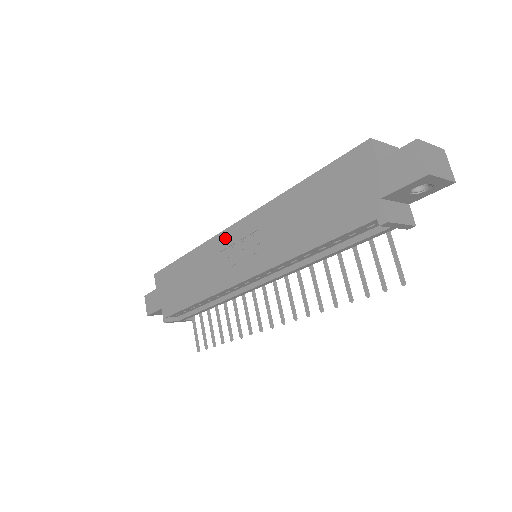
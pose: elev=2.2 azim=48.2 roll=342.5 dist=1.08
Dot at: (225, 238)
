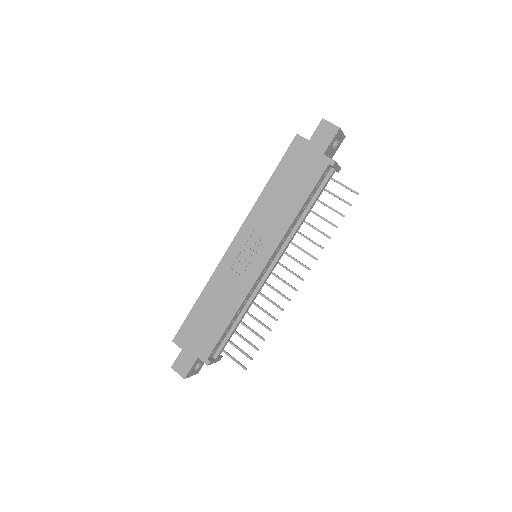
Dot at: (230, 256)
